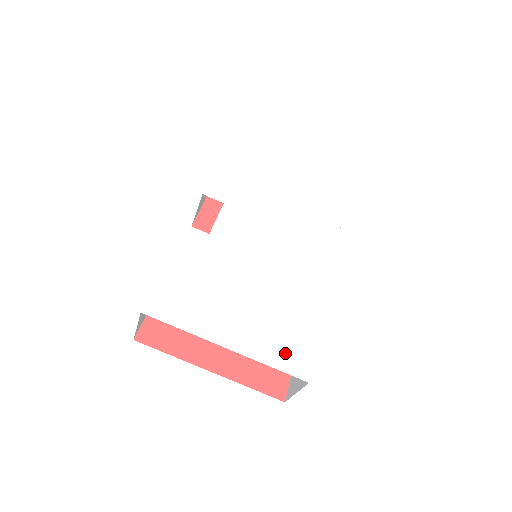
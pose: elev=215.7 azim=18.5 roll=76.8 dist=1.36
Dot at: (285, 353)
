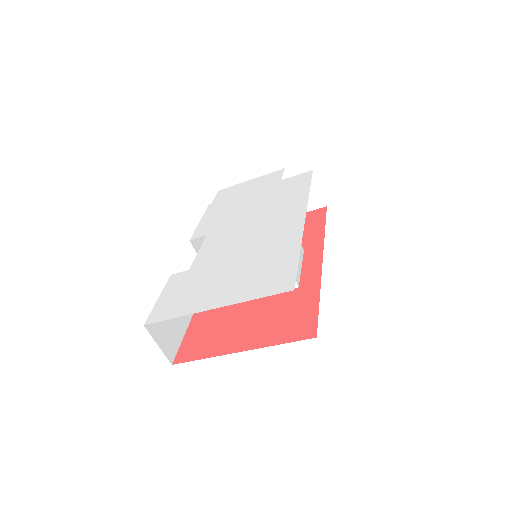
Dot at: (268, 284)
